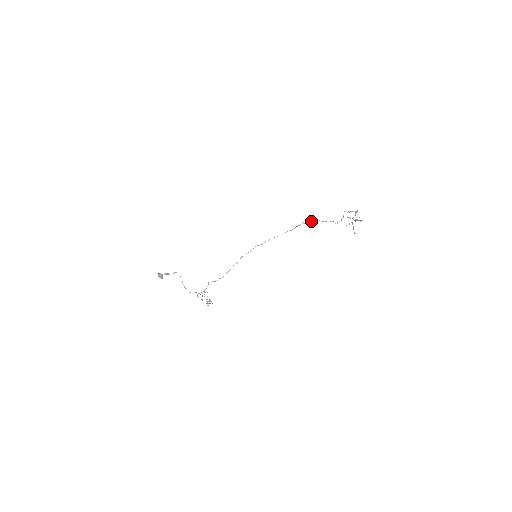
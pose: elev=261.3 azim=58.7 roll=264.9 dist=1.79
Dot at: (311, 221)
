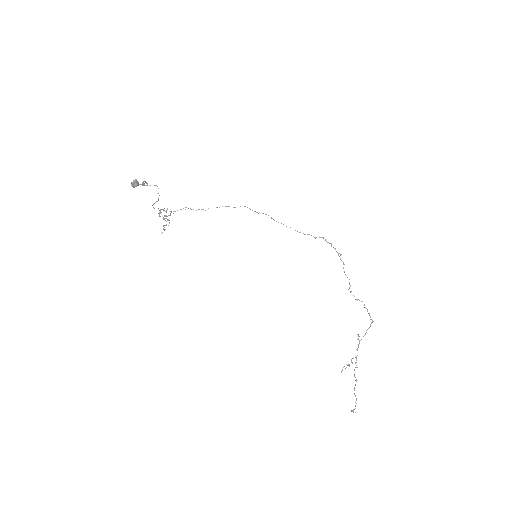
Dot at: occluded
